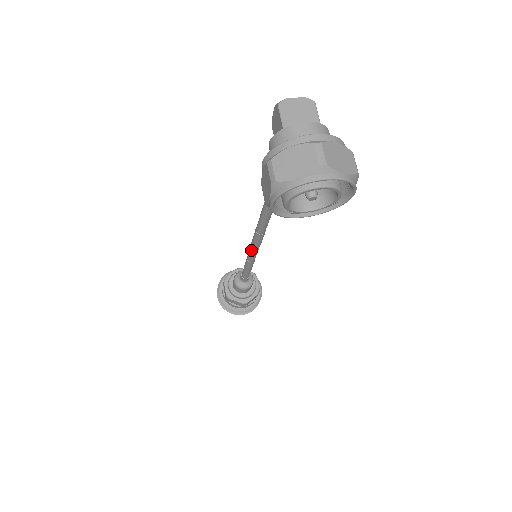
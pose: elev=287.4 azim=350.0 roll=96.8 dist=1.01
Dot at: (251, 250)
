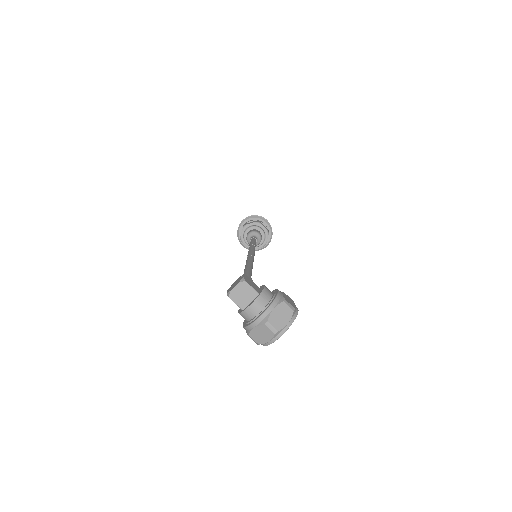
Dot at: occluded
